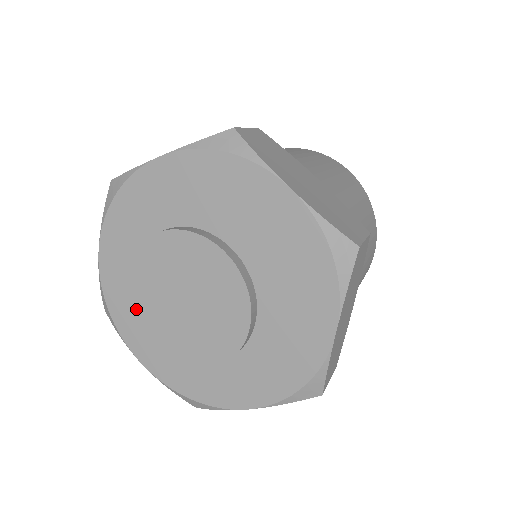
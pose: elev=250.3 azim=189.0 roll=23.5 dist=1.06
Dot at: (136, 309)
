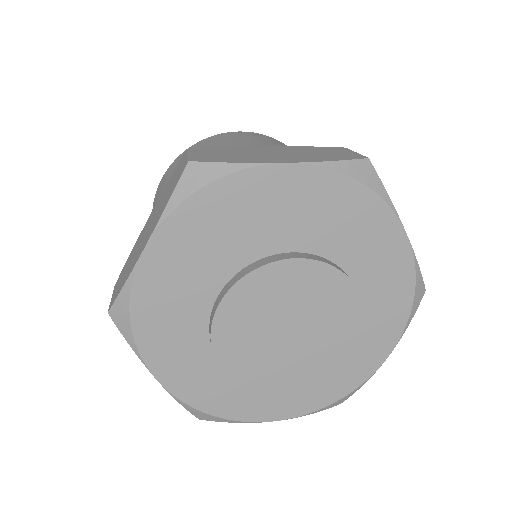
Dot at: (222, 333)
